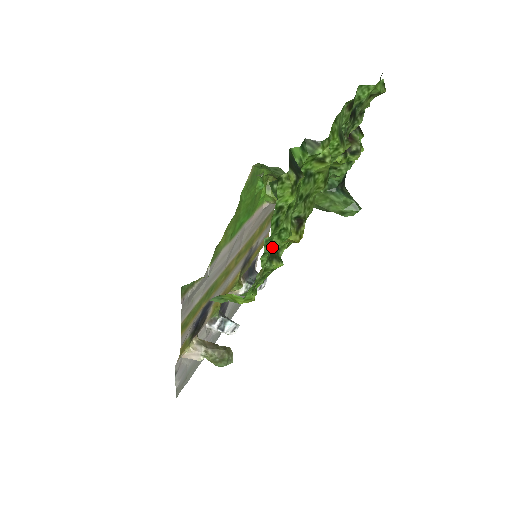
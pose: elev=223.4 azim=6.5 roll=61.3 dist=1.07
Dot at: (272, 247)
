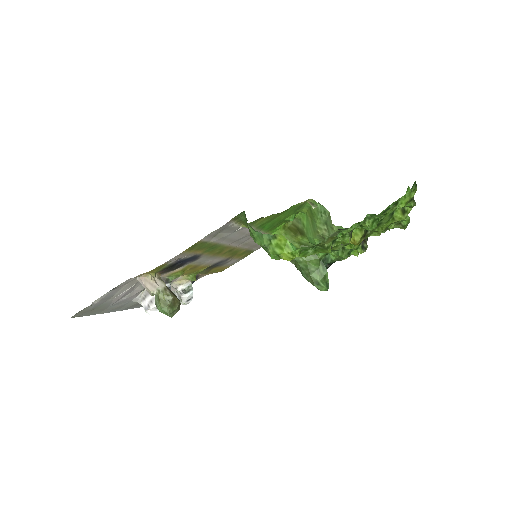
Dot at: occluded
